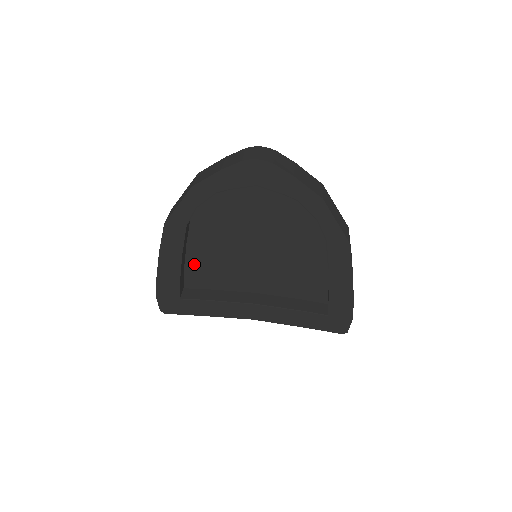
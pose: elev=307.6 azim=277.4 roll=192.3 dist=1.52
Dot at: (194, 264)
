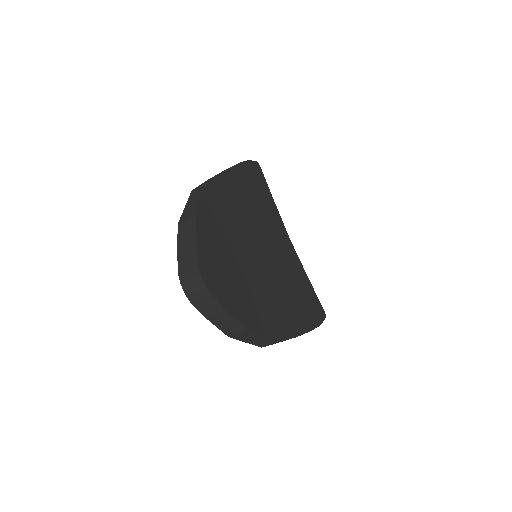
Dot at: occluded
